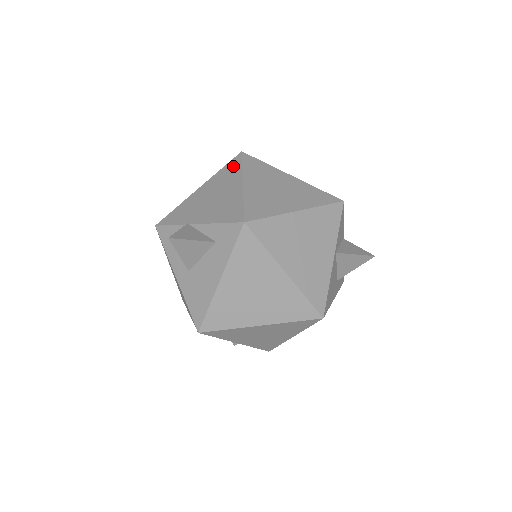
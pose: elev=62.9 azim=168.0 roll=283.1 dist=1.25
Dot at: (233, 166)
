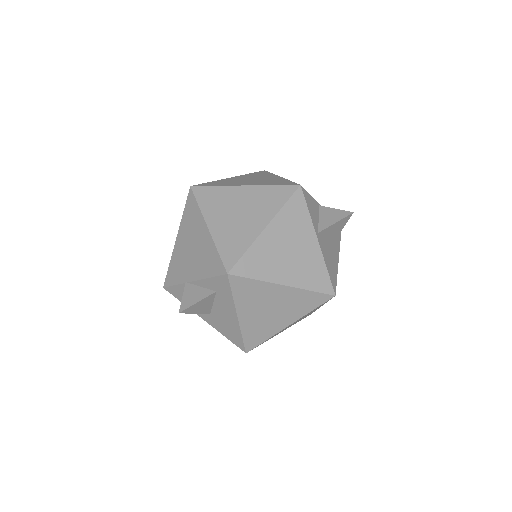
Dot at: (191, 207)
